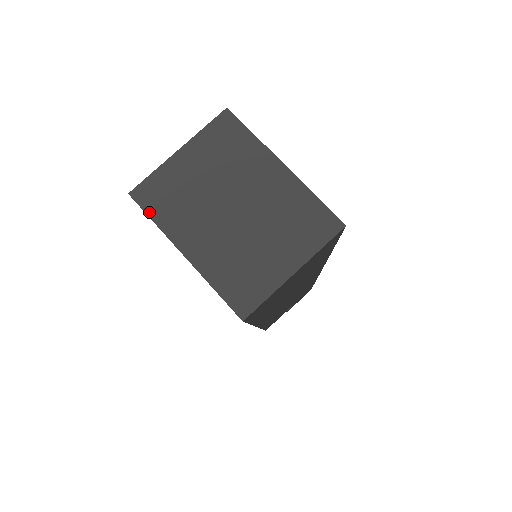
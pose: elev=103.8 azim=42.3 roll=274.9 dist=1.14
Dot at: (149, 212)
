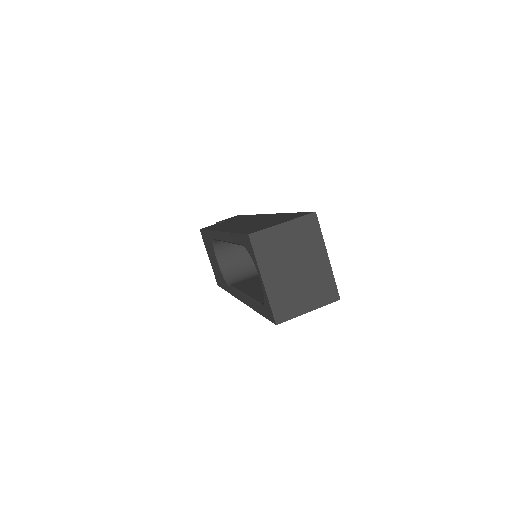
Dot at: (255, 250)
